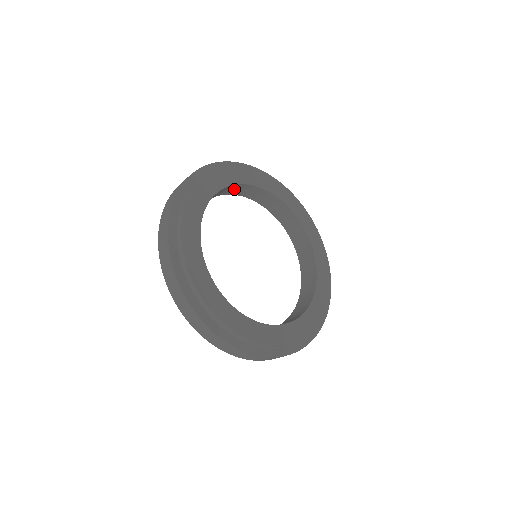
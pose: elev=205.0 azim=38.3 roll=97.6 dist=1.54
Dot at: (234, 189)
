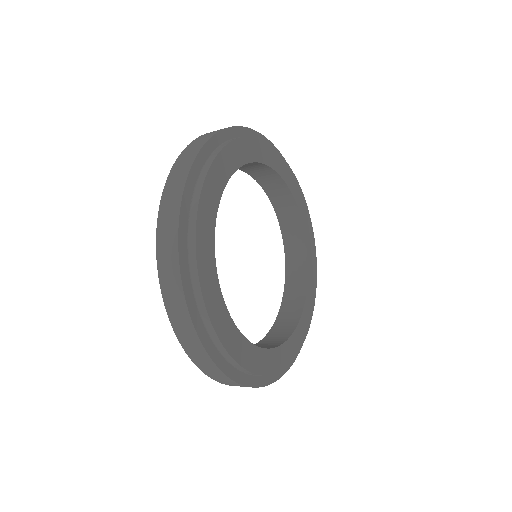
Dot at: (274, 186)
